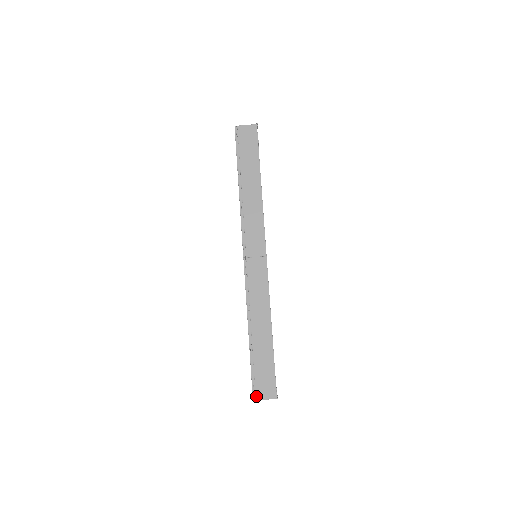
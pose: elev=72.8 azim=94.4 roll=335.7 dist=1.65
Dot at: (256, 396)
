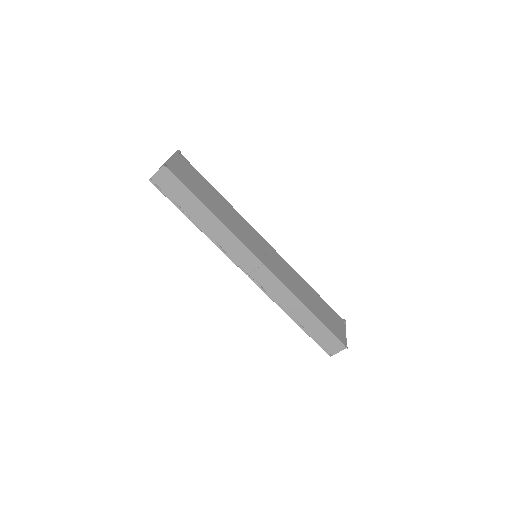
Dot at: (331, 354)
